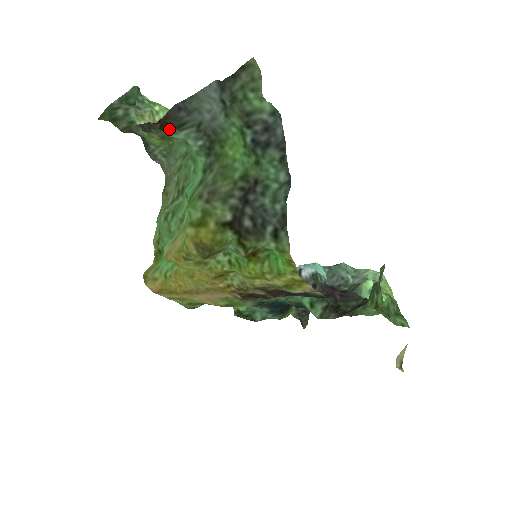
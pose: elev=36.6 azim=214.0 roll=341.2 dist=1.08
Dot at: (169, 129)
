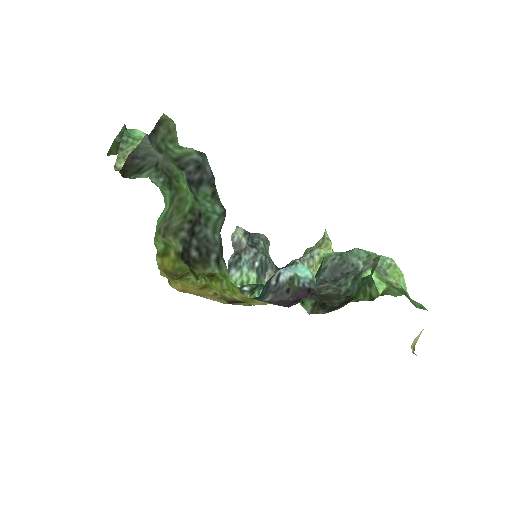
Dot at: (130, 175)
